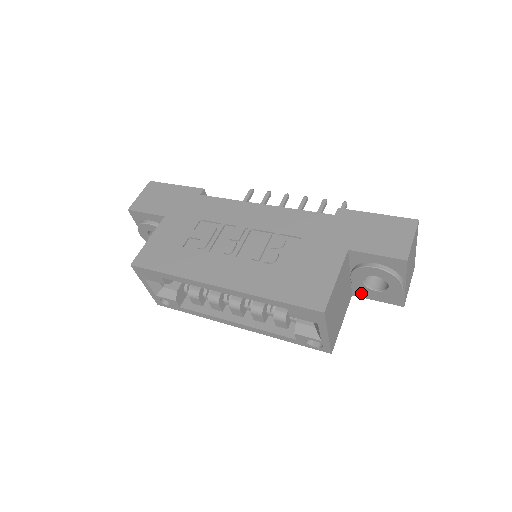
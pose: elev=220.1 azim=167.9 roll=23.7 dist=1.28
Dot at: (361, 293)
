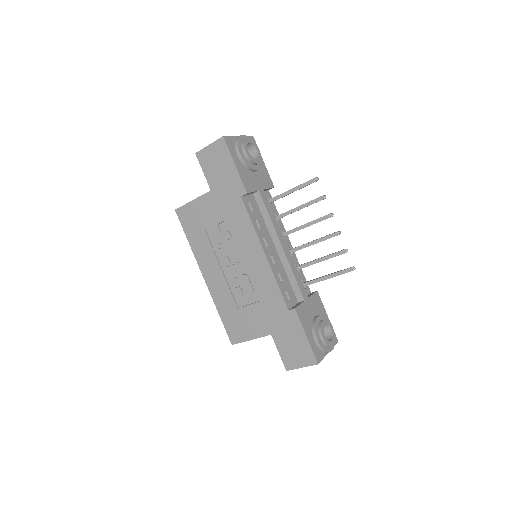
Dot at: occluded
